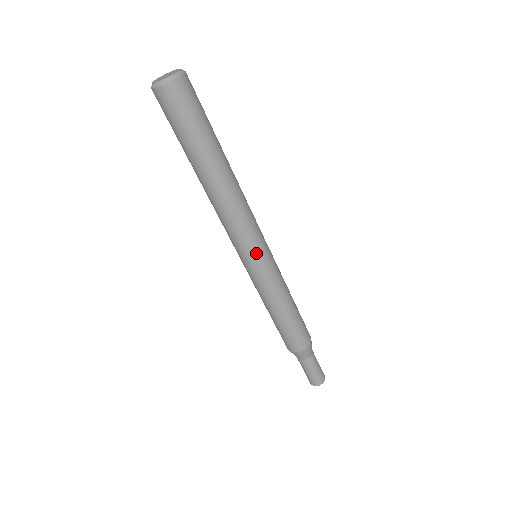
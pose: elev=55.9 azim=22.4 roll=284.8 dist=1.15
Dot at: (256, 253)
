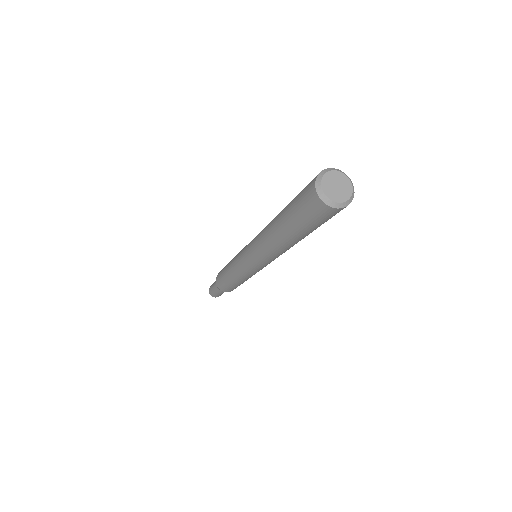
Dot at: occluded
